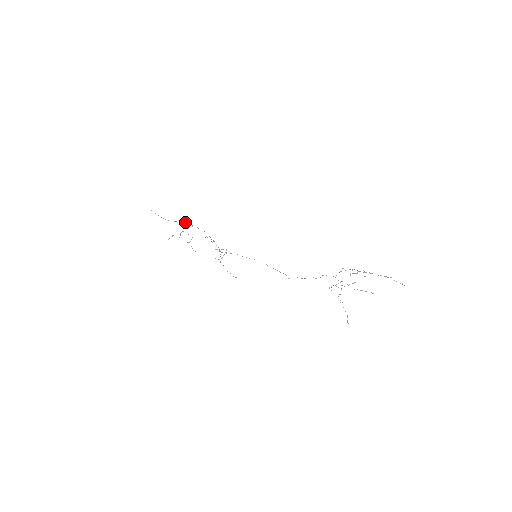
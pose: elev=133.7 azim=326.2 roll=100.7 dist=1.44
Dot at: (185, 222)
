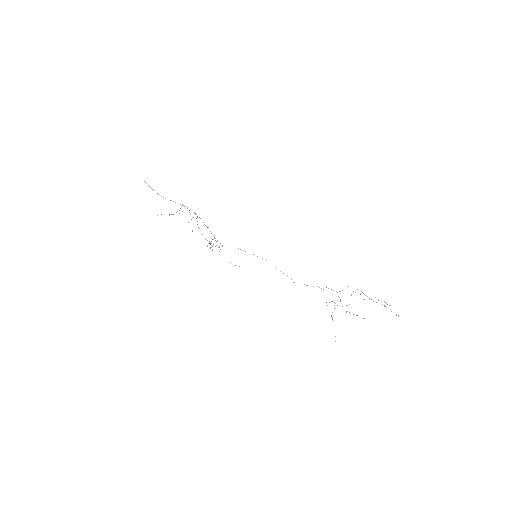
Dot at: (183, 205)
